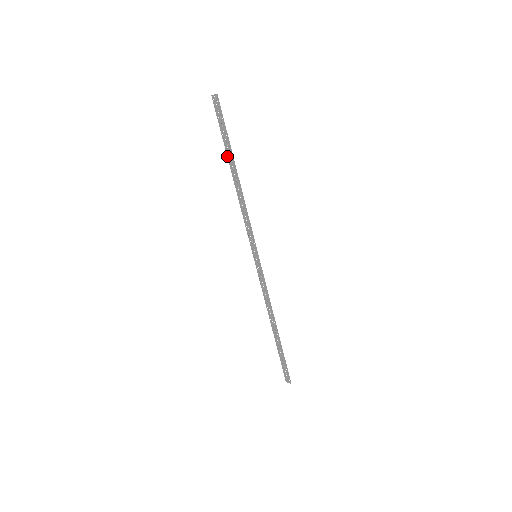
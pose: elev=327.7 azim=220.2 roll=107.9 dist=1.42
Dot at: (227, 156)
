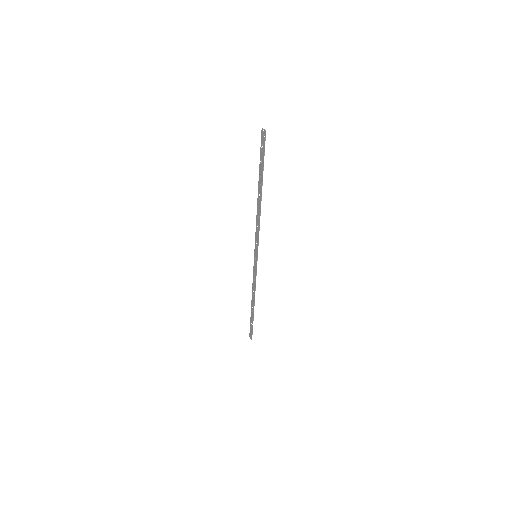
Dot at: (259, 178)
